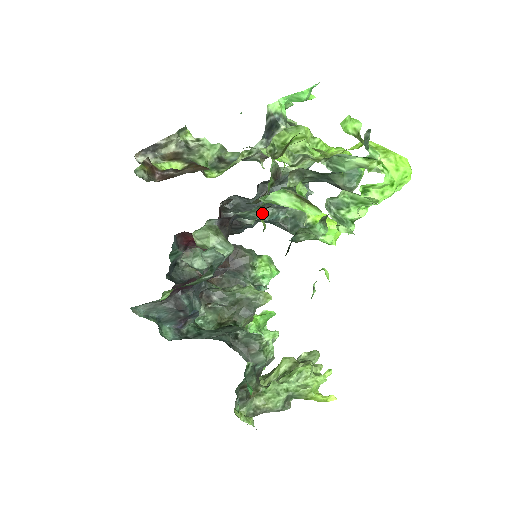
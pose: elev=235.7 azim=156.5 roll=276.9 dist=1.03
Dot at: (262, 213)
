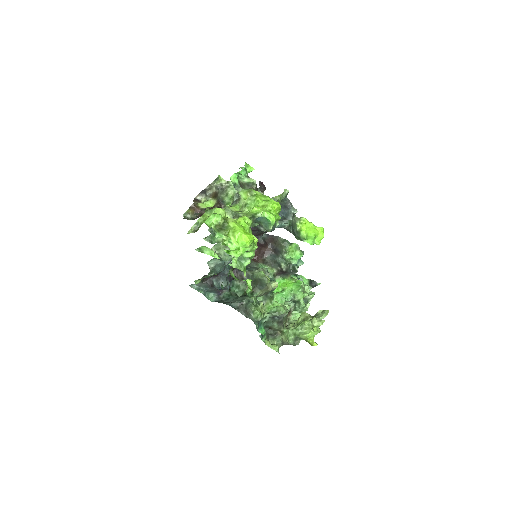
Dot at: occluded
